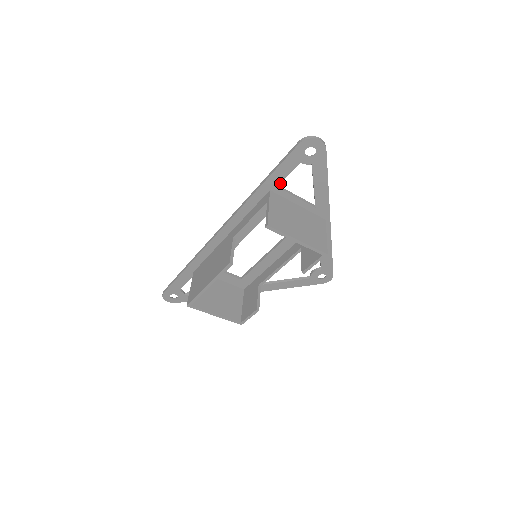
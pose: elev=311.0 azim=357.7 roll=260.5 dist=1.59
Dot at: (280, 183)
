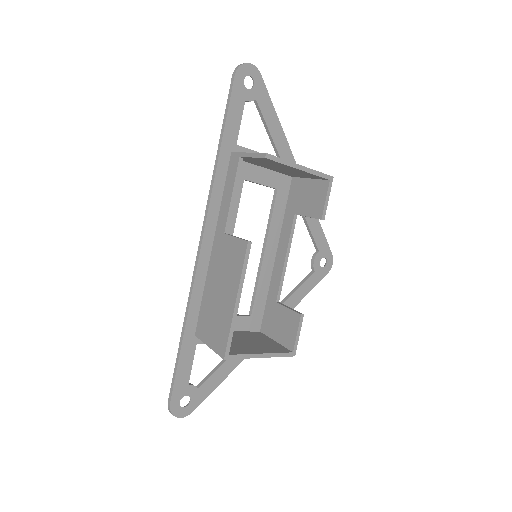
Dot at: (237, 138)
